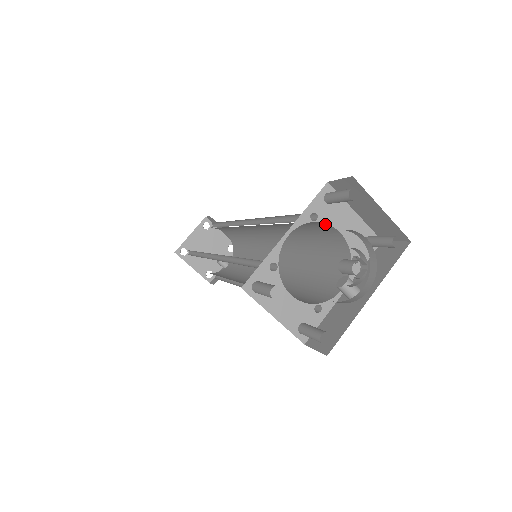
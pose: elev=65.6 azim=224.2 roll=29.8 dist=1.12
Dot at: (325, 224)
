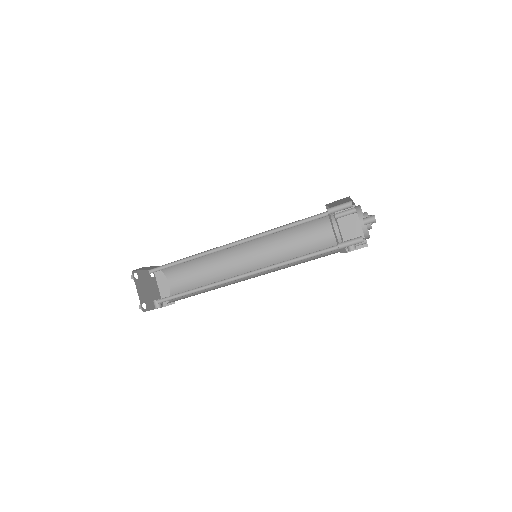
Dot at: (334, 224)
